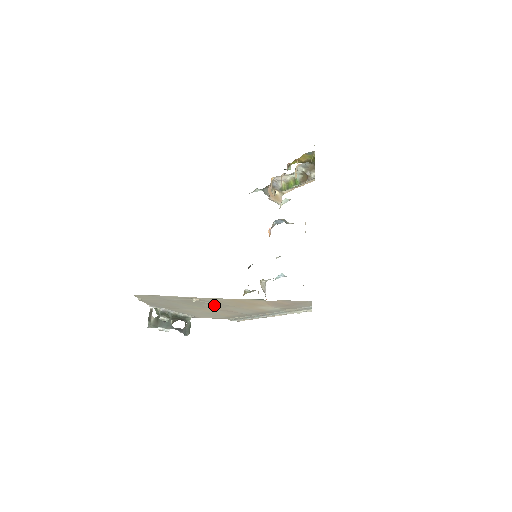
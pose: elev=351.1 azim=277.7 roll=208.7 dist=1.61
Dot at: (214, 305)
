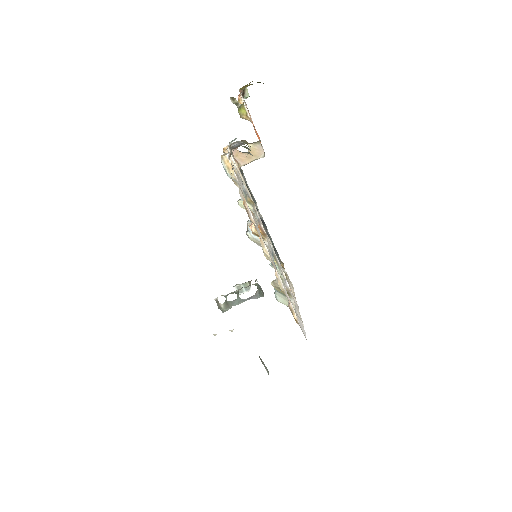
Dot at: occluded
